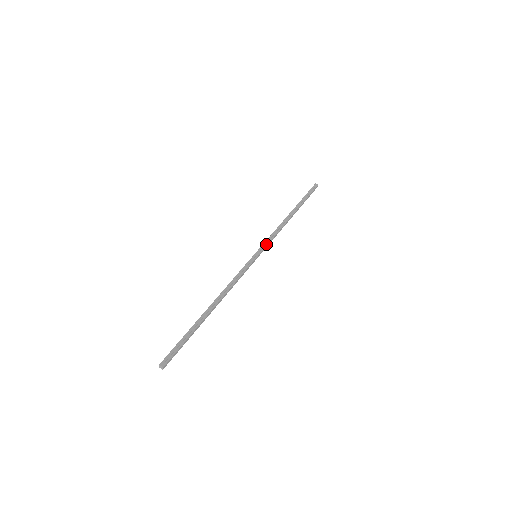
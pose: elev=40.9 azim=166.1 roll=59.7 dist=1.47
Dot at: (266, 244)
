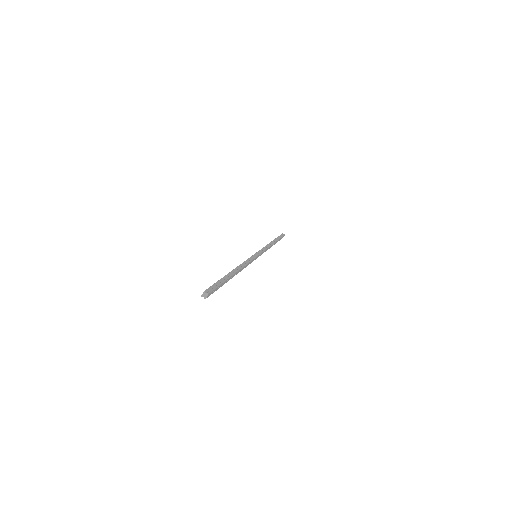
Dot at: (262, 251)
